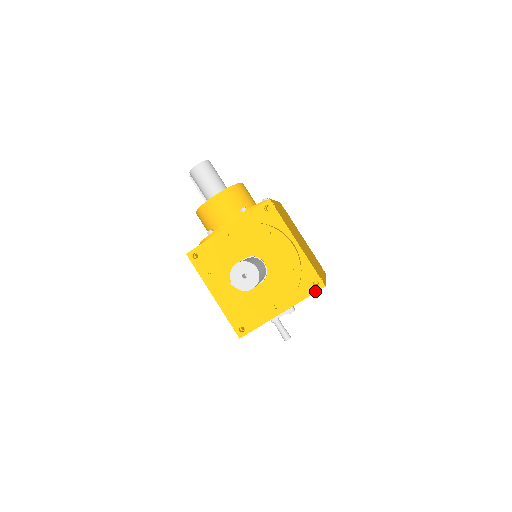
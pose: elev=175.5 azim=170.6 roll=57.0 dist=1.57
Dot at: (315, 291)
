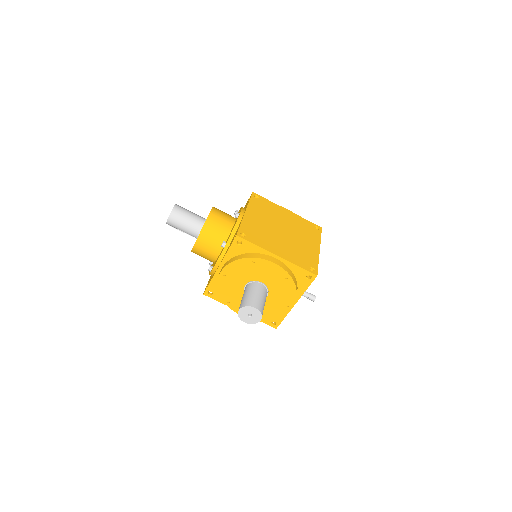
Dot at: (311, 282)
